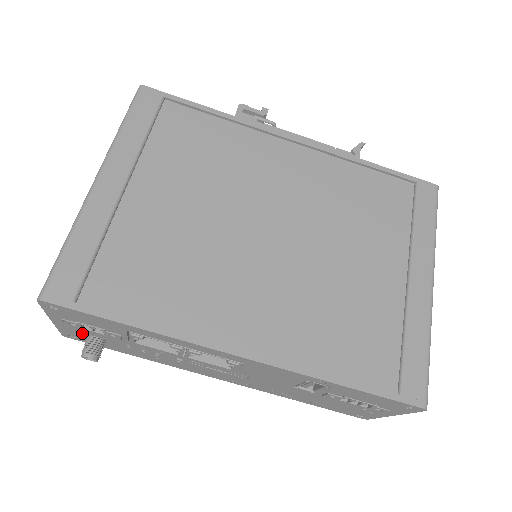
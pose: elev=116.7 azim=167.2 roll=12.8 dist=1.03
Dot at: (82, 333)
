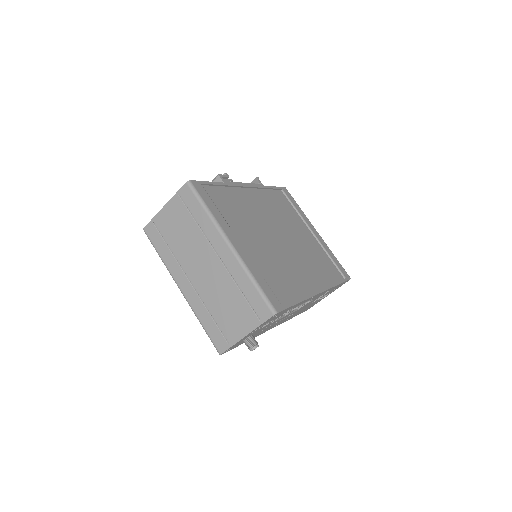
Dot at: (246, 338)
